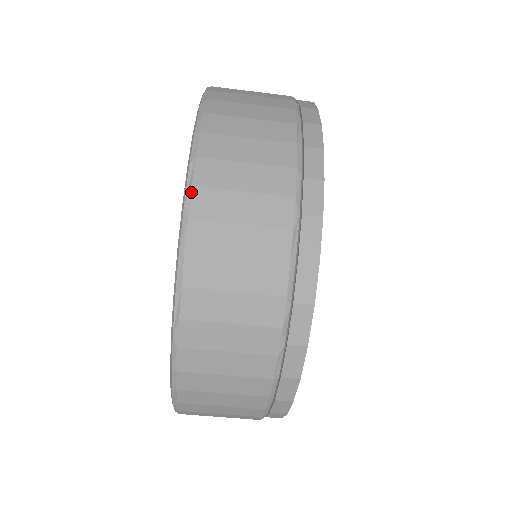
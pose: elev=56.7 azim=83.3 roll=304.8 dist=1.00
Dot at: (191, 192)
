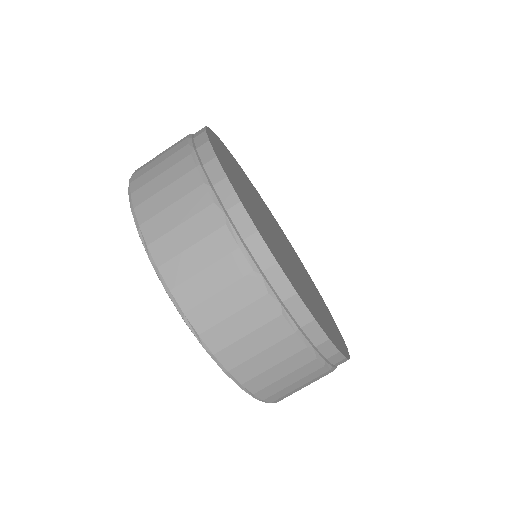
Dot at: (149, 250)
